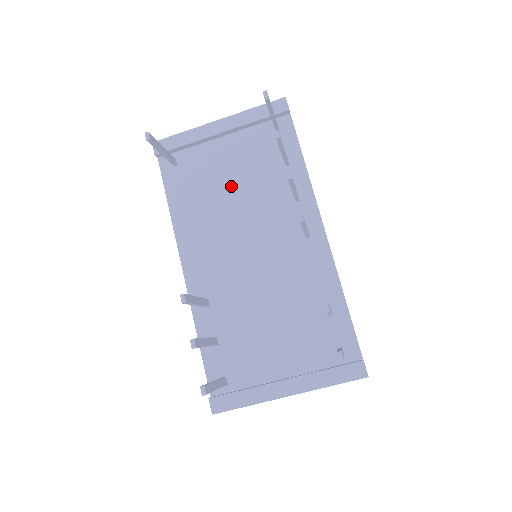
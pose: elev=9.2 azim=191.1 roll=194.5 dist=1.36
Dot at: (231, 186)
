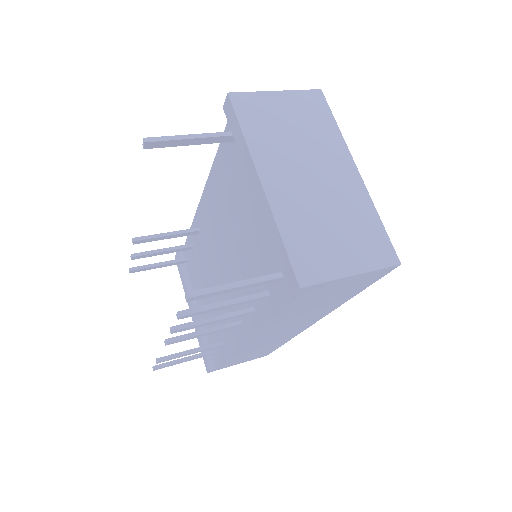
Dot at: (241, 226)
